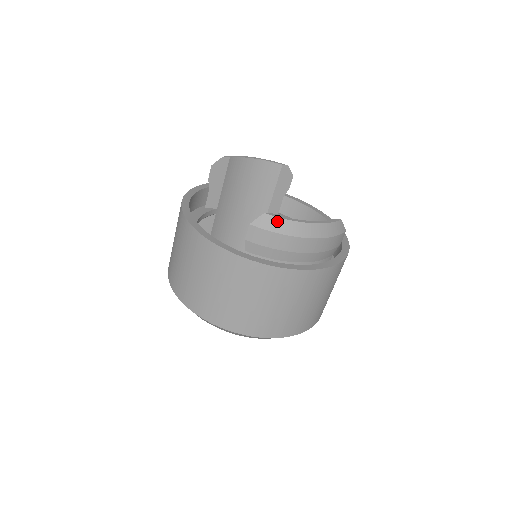
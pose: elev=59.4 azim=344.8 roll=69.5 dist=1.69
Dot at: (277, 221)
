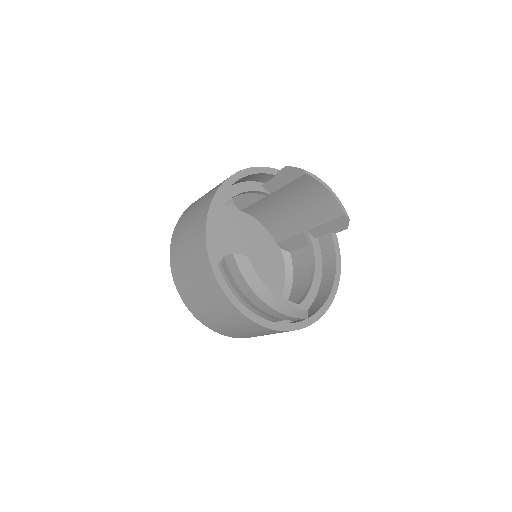
Dot at: (251, 271)
